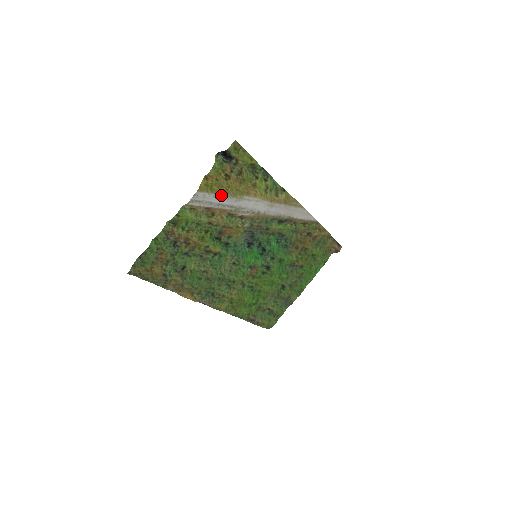
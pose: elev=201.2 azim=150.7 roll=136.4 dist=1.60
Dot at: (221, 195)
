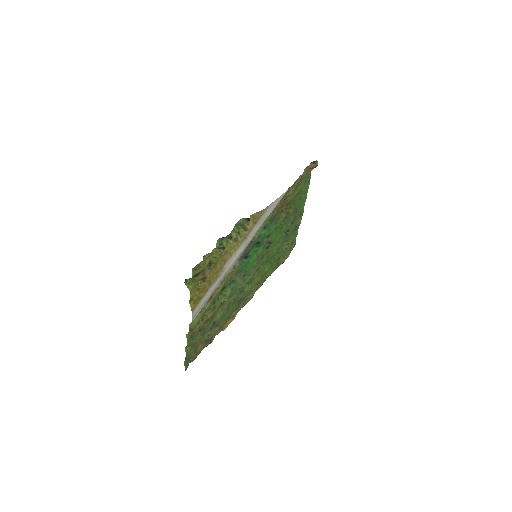
Dot at: (208, 290)
